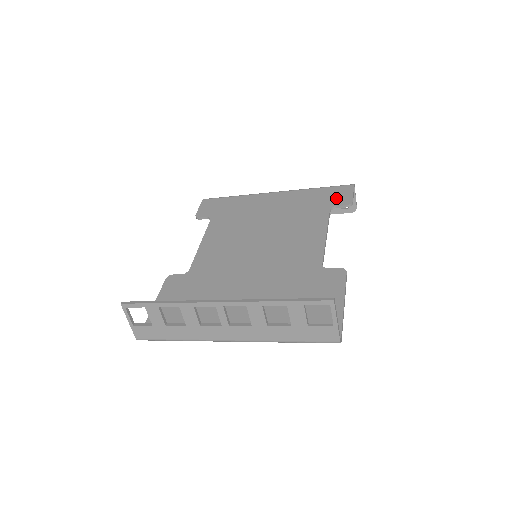
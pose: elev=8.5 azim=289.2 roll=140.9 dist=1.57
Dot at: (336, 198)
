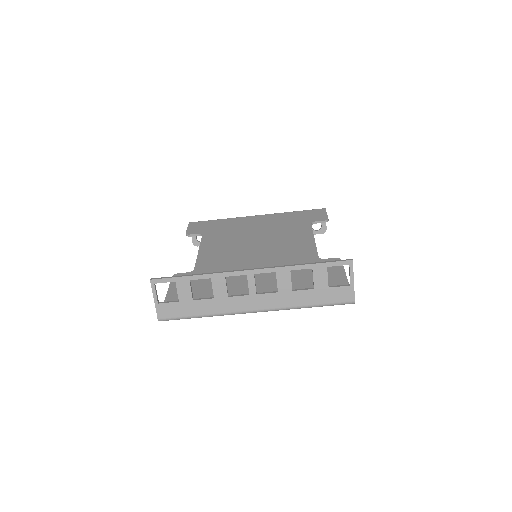
Dot at: (314, 217)
